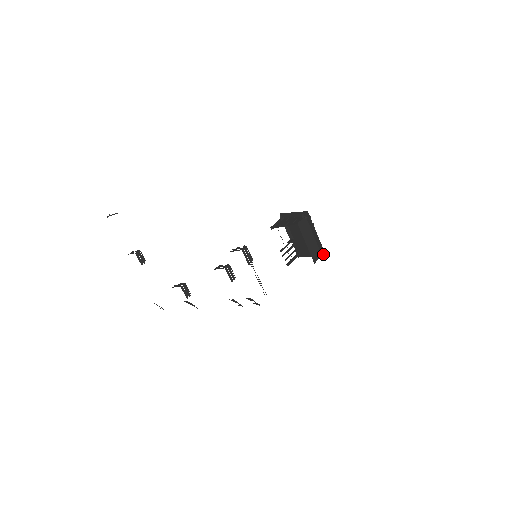
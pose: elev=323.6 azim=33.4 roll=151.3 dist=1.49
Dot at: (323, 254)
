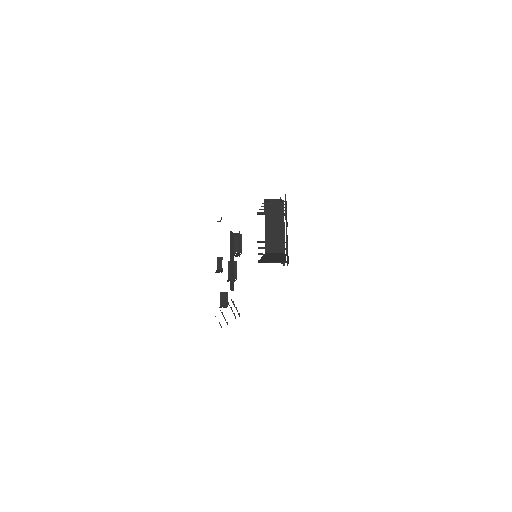
Dot at: (286, 251)
